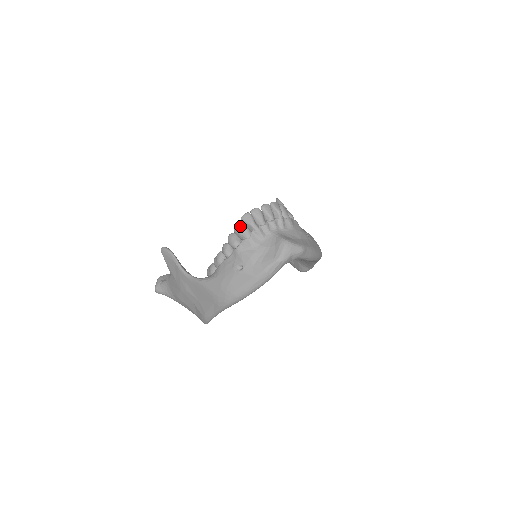
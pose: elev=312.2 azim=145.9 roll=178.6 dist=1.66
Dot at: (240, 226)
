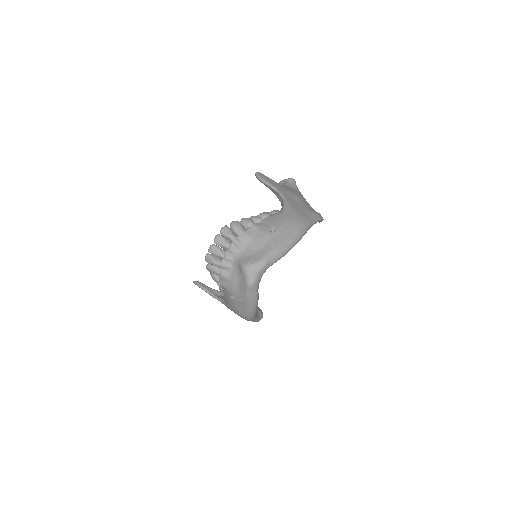
Dot at: (209, 268)
